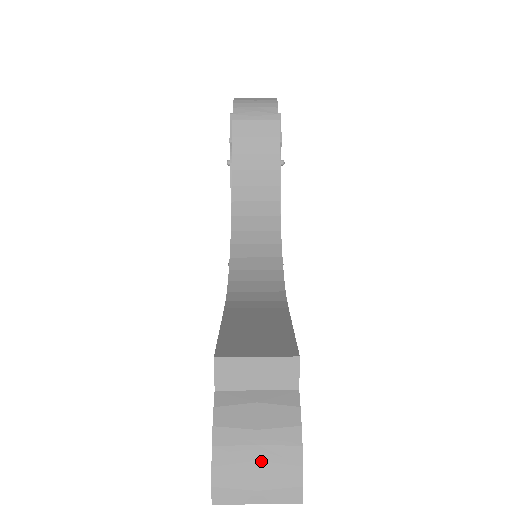
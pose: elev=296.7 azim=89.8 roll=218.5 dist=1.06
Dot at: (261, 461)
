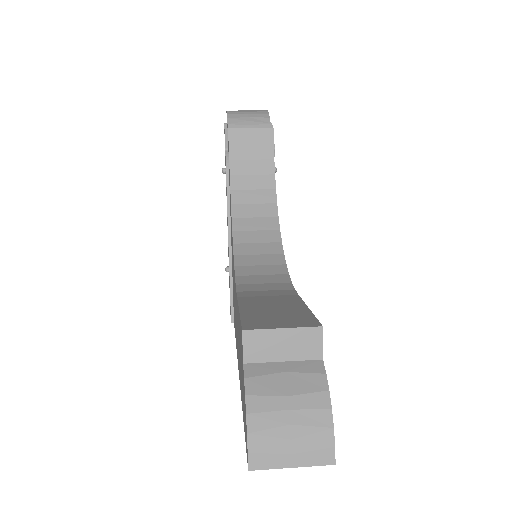
Dot at: (294, 425)
